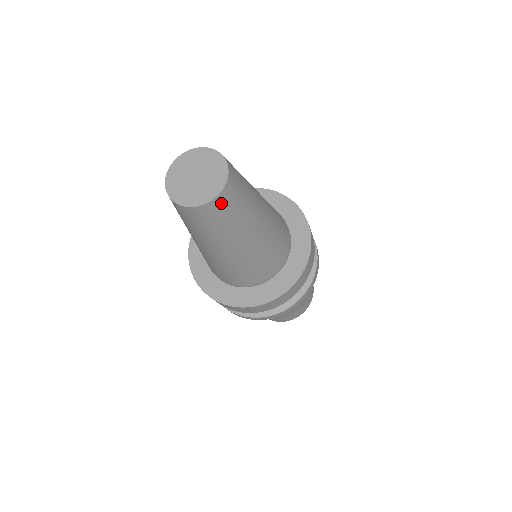
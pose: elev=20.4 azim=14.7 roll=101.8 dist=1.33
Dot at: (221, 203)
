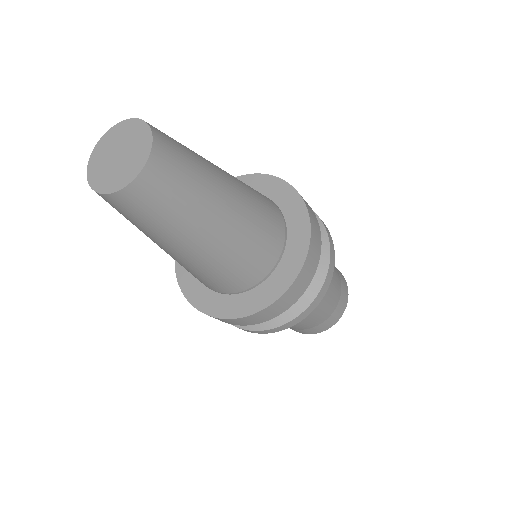
Dot at: (157, 171)
